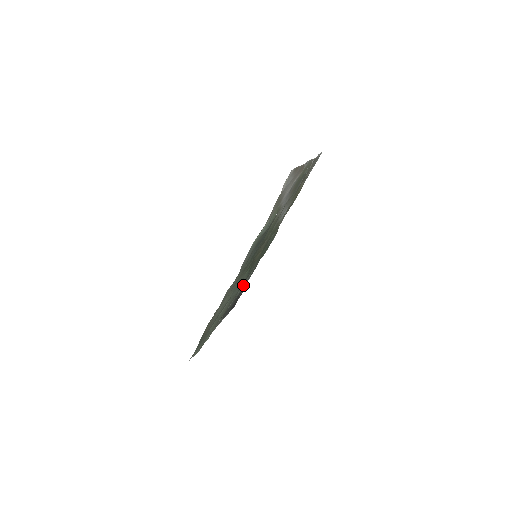
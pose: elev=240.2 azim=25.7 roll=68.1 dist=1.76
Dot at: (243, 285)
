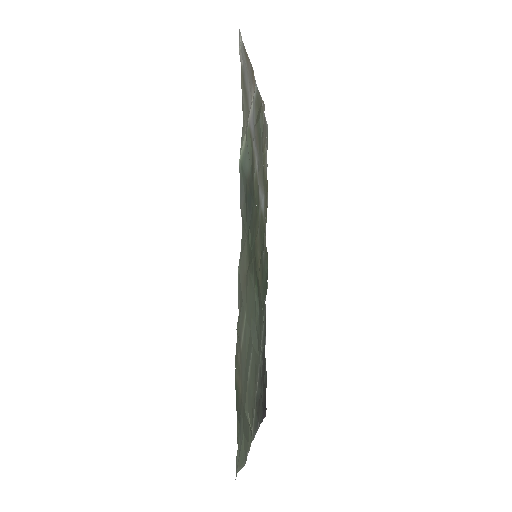
Dot at: (261, 349)
